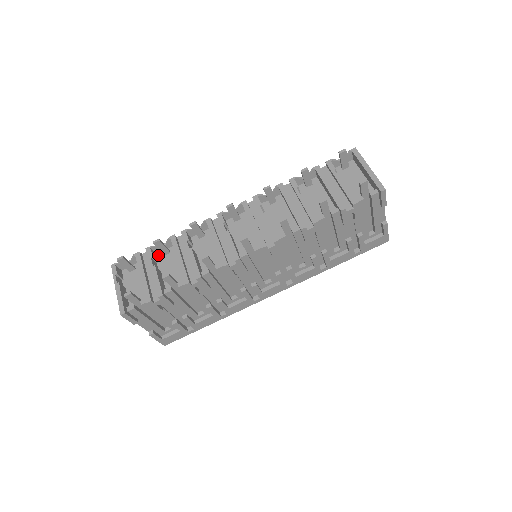
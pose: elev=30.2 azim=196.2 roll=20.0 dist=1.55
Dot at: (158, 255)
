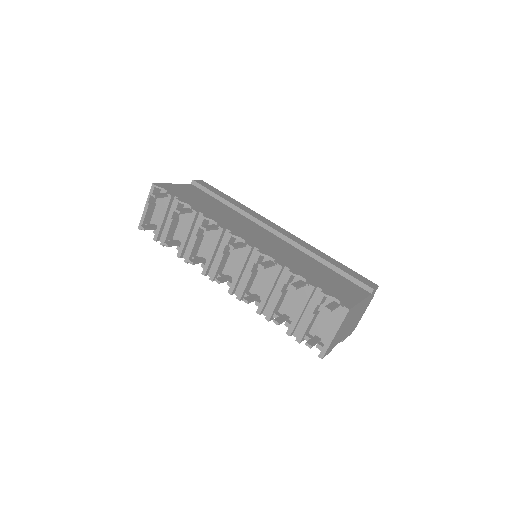
Dot at: (186, 205)
